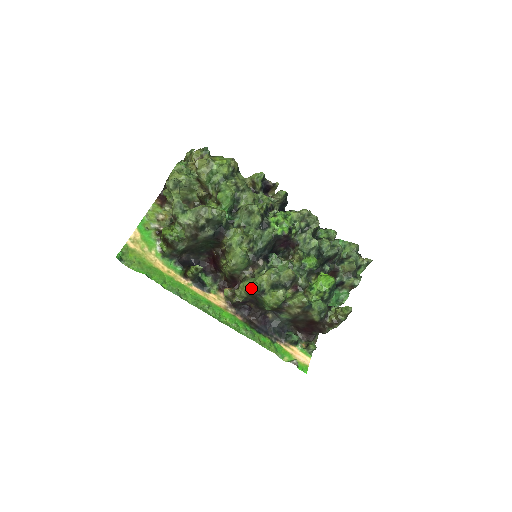
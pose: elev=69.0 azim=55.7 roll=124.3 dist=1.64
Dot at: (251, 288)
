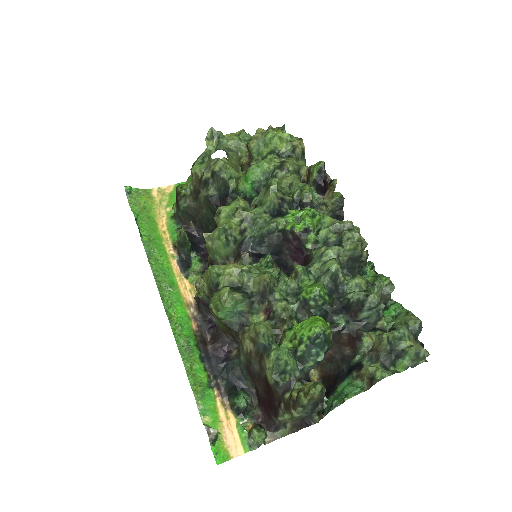
Dot at: (208, 275)
